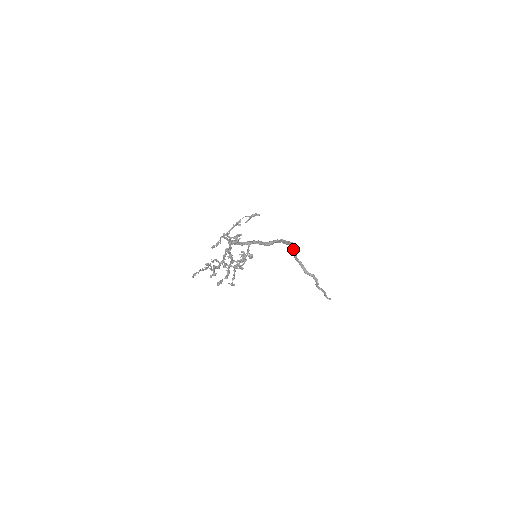
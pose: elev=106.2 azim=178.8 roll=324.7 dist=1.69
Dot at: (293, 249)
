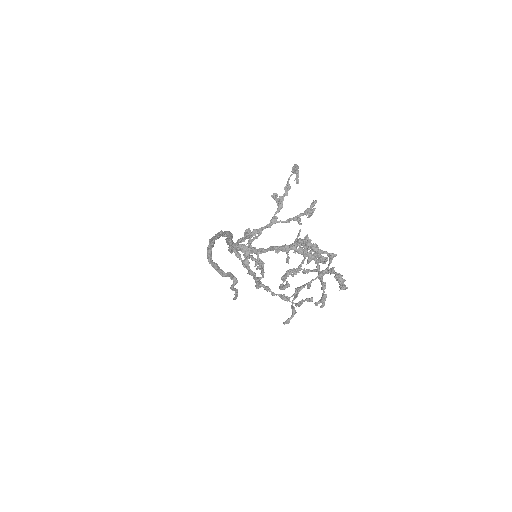
Dot at: (211, 247)
